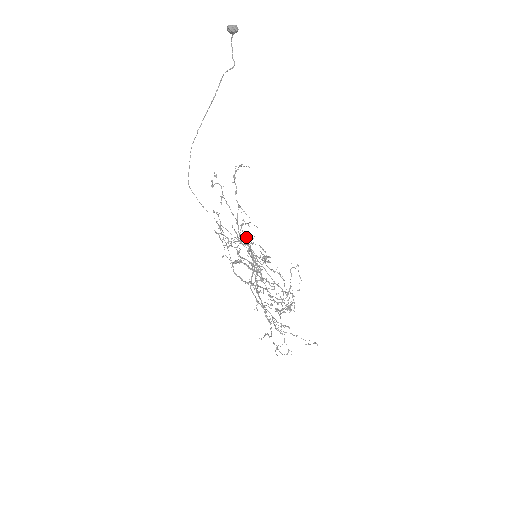
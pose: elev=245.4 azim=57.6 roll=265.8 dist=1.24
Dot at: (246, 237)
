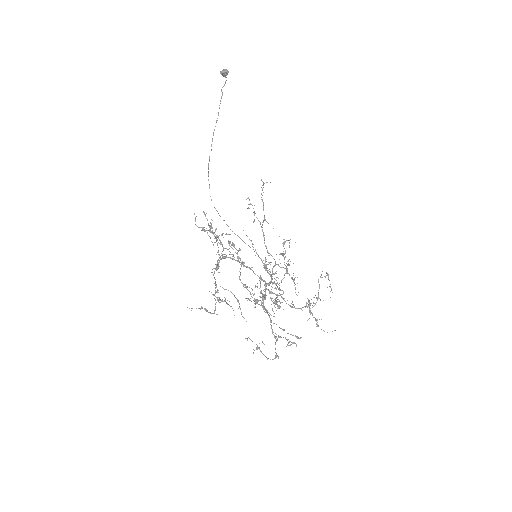
Dot at: (284, 253)
